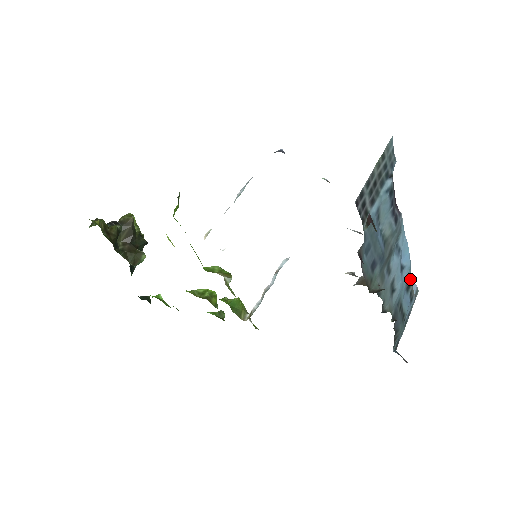
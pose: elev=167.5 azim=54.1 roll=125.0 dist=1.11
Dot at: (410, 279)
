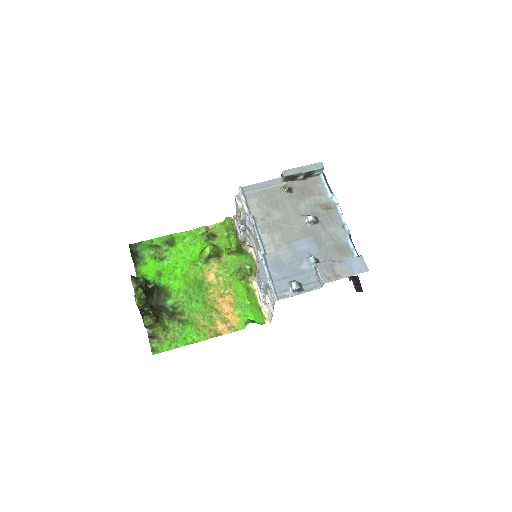
Dot at: (331, 192)
